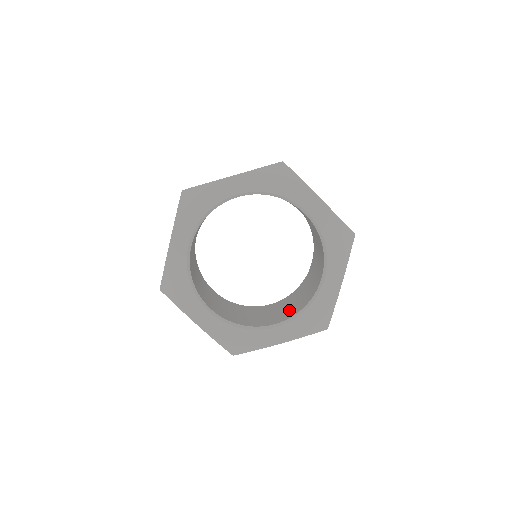
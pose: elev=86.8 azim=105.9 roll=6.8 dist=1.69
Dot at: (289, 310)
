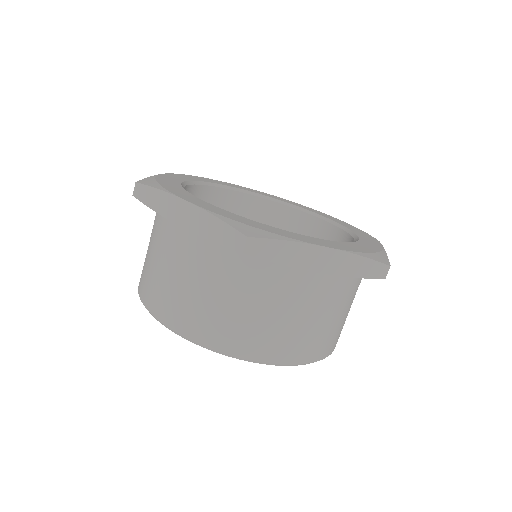
Dot at: occluded
